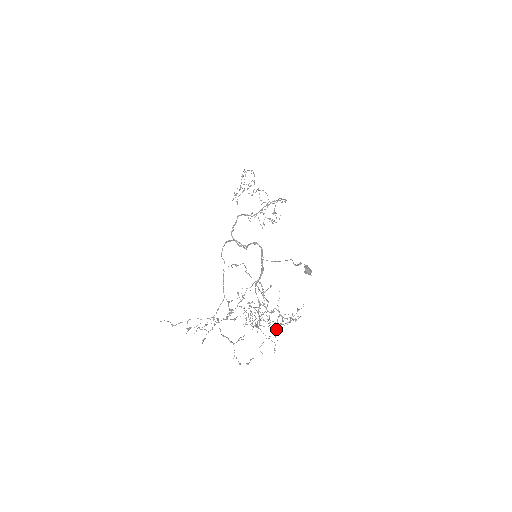
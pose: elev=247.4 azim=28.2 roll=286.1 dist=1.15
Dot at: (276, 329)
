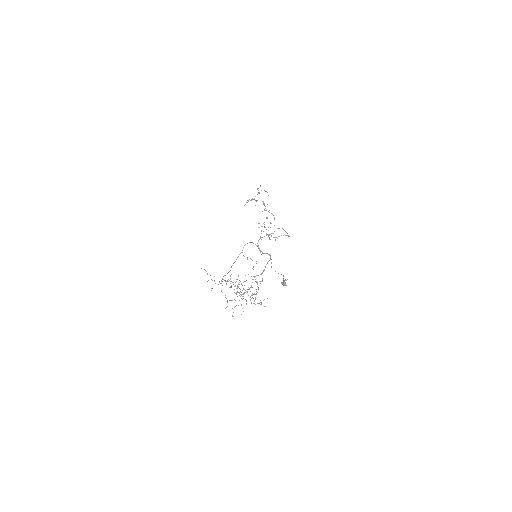
Dot at: (246, 303)
